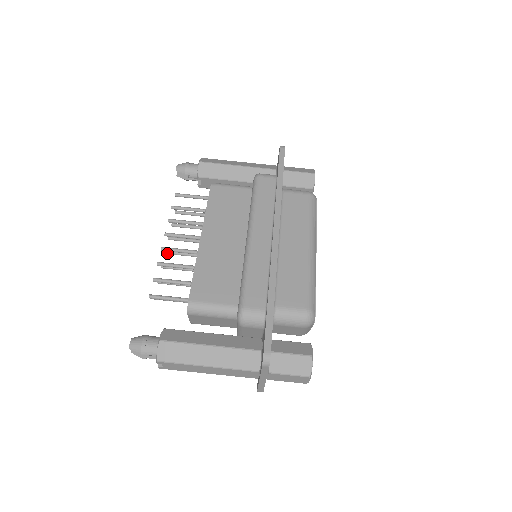
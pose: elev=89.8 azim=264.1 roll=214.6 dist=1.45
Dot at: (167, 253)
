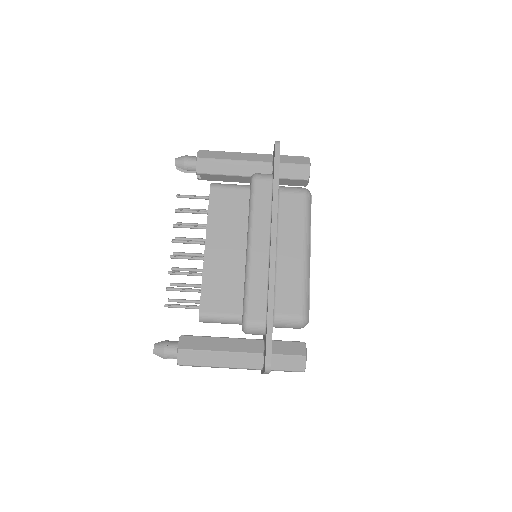
Dot at: occluded
